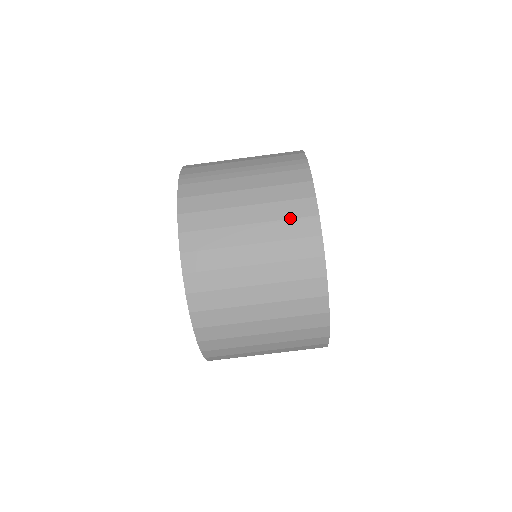
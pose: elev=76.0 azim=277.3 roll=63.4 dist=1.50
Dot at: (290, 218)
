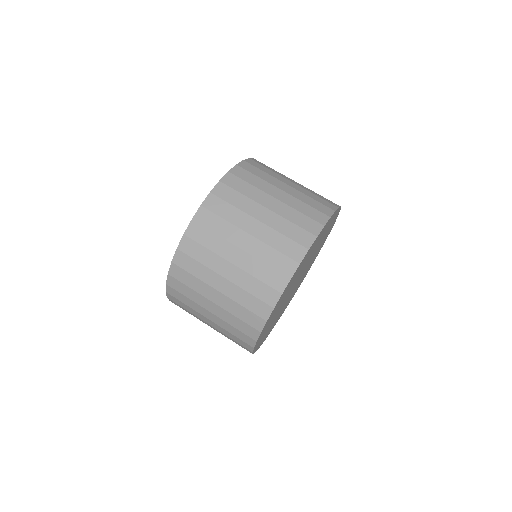
Dot at: (311, 206)
